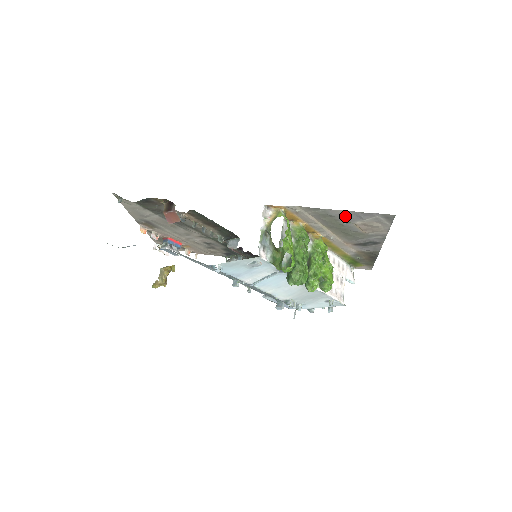
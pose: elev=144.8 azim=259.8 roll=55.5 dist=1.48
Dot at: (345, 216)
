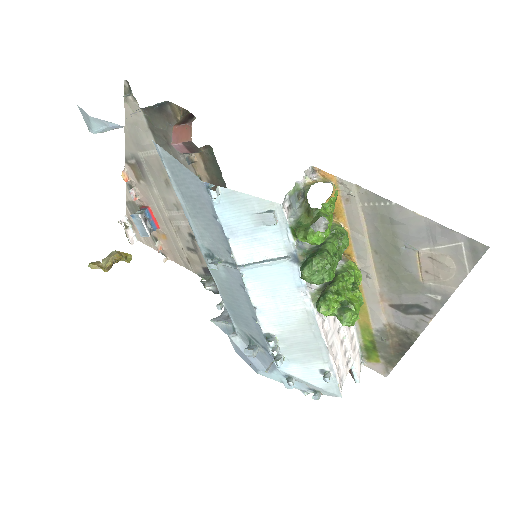
Dot at: (412, 228)
